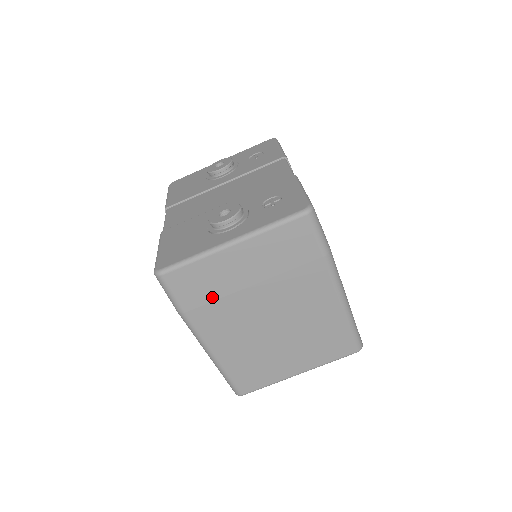
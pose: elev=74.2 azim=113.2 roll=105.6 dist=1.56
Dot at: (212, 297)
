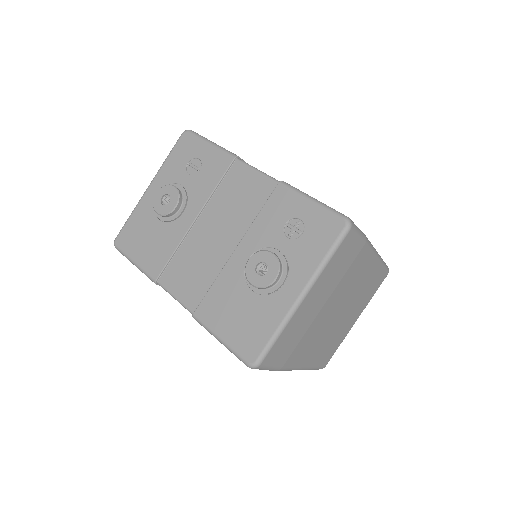
Dot at: (298, 341)
